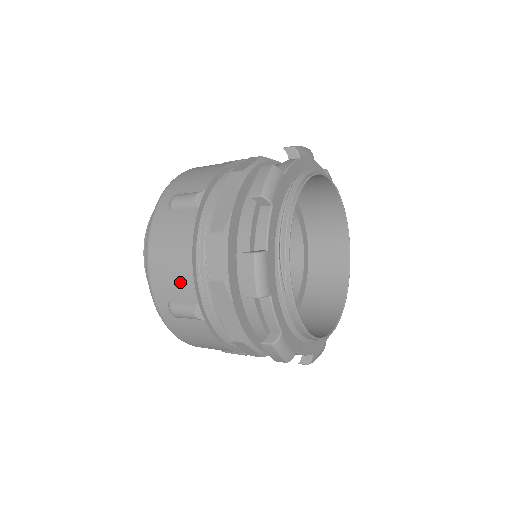
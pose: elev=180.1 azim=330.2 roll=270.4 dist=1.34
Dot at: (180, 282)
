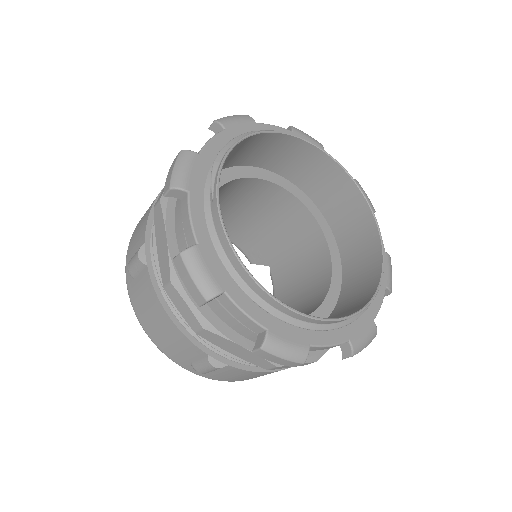
Dot at: (141, 230)
